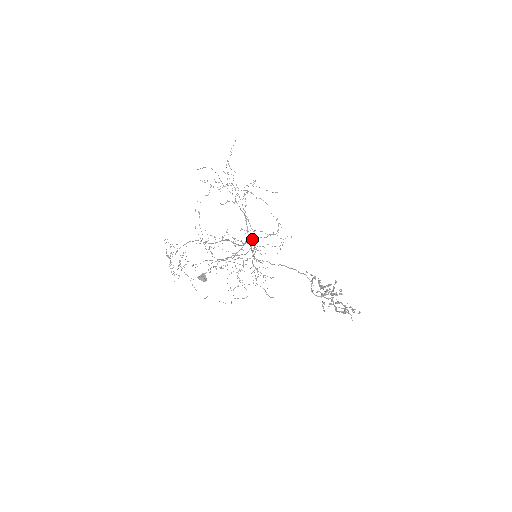
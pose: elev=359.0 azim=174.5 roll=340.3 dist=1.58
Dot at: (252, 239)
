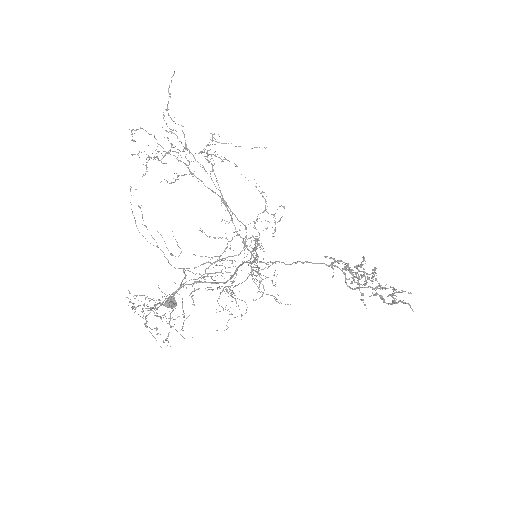
Dot at: (258, 239)
